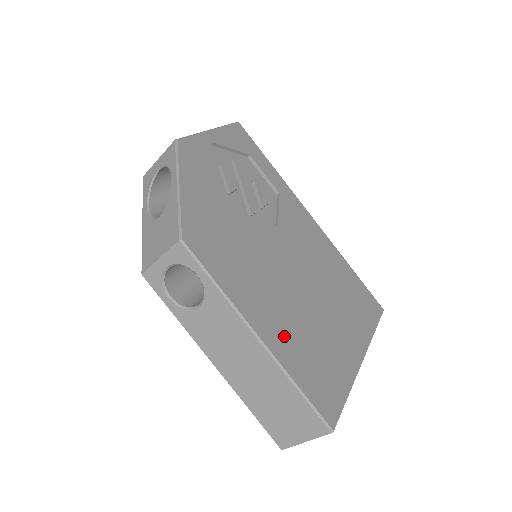
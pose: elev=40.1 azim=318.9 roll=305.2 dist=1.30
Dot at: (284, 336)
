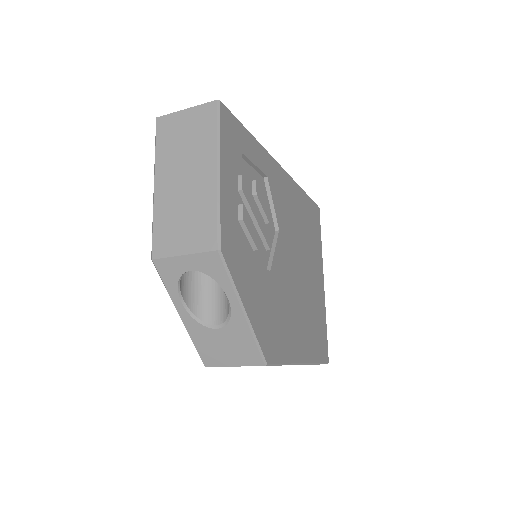
Dot at: (308, 339)
